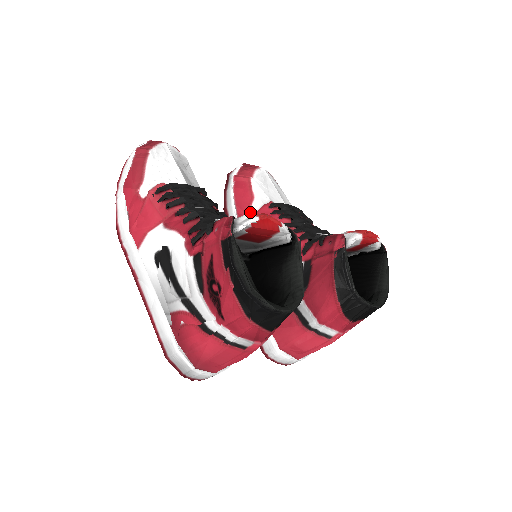
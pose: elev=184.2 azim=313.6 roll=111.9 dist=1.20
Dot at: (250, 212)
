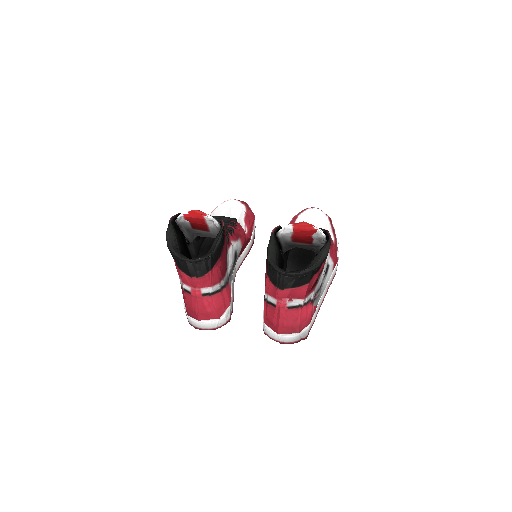
Dot at: occluded
